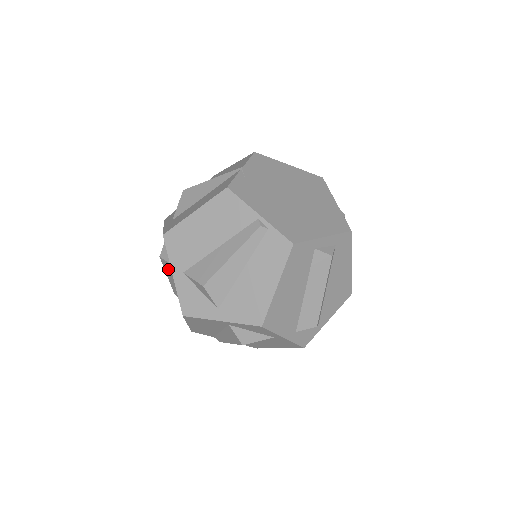
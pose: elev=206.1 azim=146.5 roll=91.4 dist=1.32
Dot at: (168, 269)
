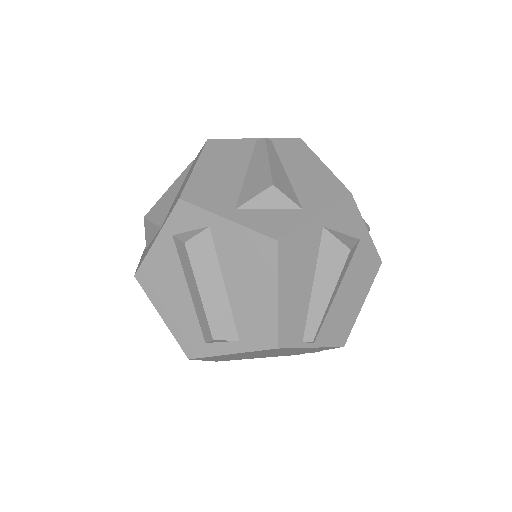
Dot at: (202, 257)
